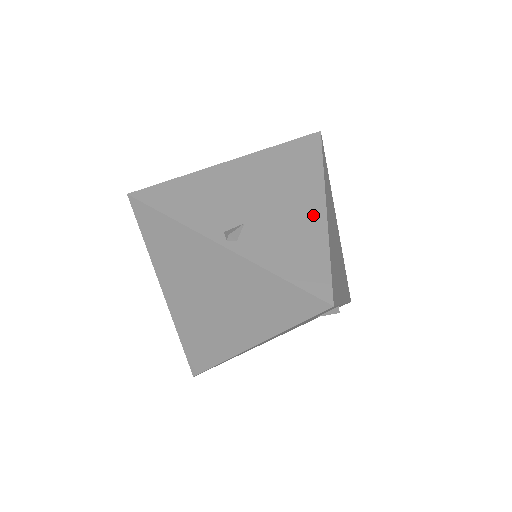
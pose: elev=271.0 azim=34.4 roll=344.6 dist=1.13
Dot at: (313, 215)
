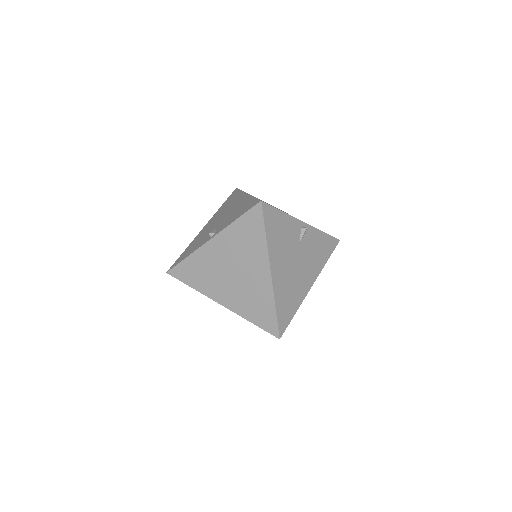
Dot at: (243, 199)
